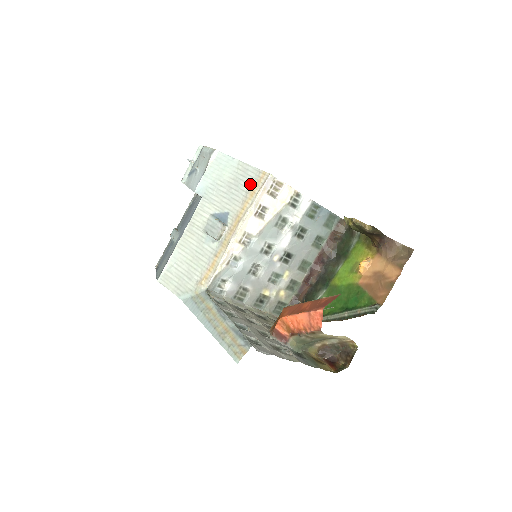
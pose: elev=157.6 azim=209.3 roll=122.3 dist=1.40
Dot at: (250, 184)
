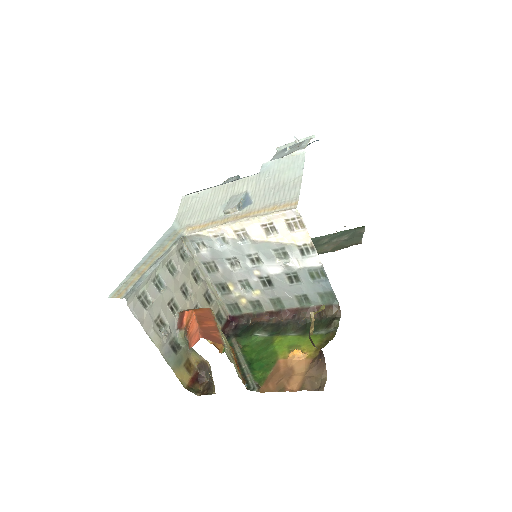
Dot at: (282, 200)
